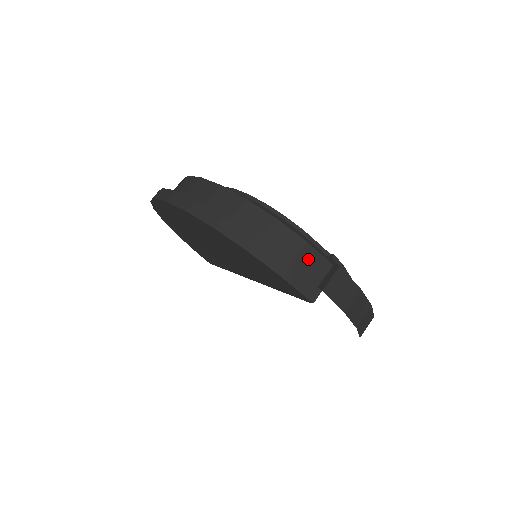
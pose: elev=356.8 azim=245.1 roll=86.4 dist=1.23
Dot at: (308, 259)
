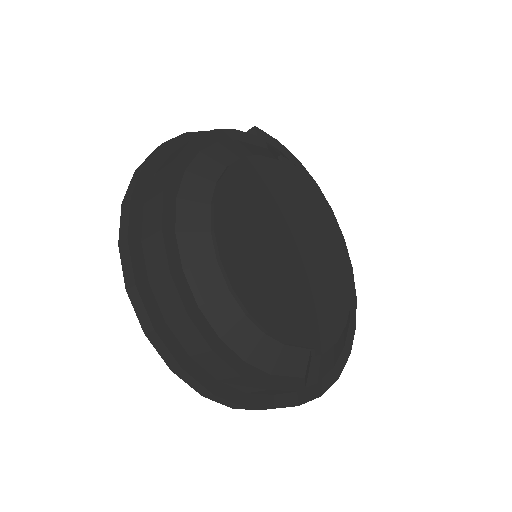
Dot at: (269, 392)
